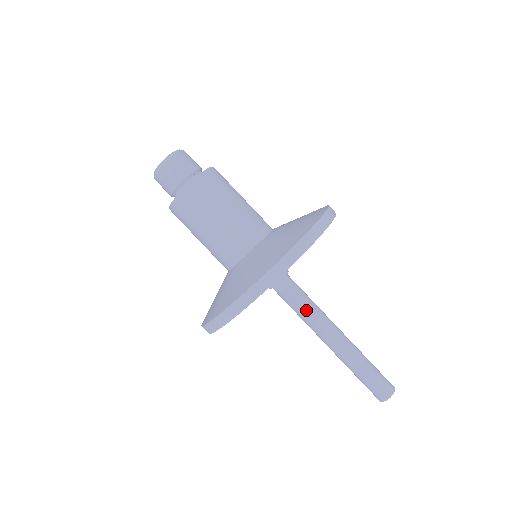
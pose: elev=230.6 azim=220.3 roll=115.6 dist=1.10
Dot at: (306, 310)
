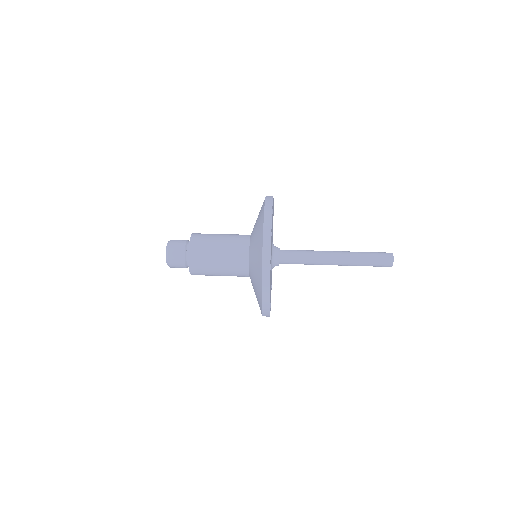
Dot at: (306, 256)
